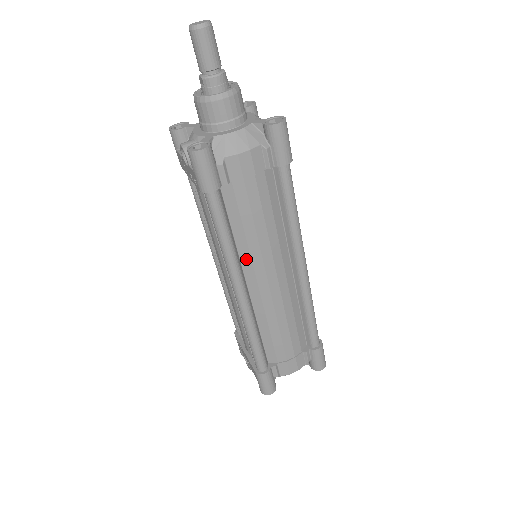
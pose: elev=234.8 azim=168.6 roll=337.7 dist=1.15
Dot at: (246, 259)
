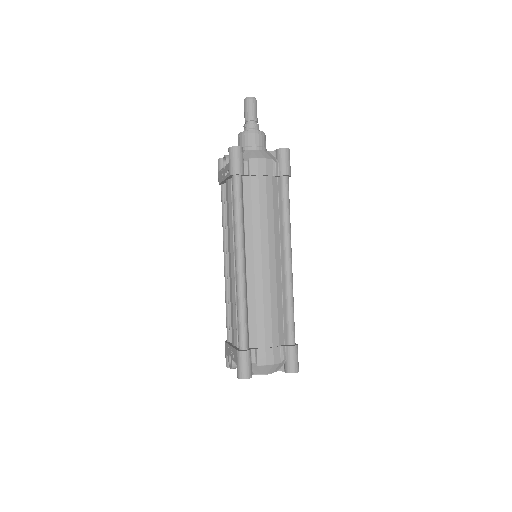
Dot at: (249, 237)
